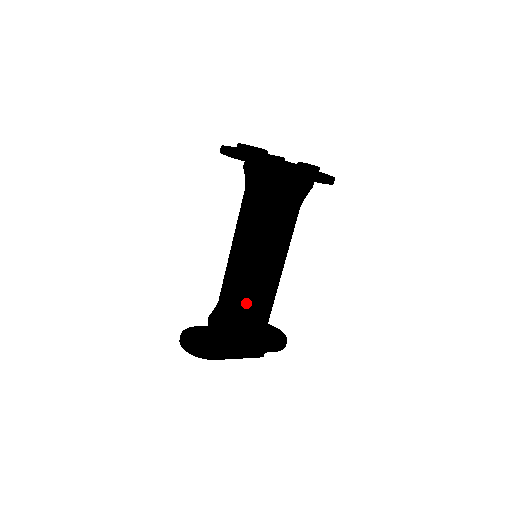
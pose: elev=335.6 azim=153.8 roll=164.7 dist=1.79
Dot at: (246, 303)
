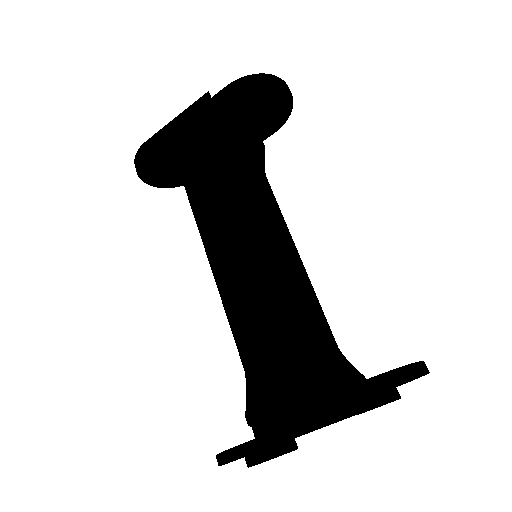
Dot at: (229, 323)
